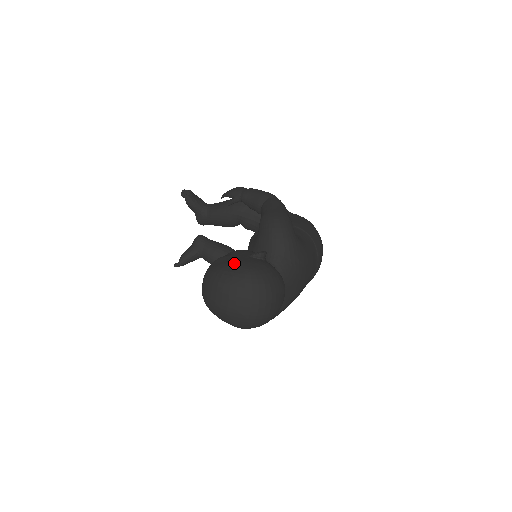
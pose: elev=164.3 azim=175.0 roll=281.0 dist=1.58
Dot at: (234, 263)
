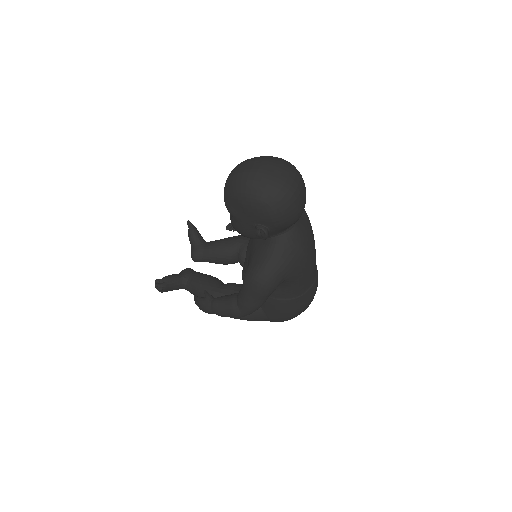
Dot at: occluded
